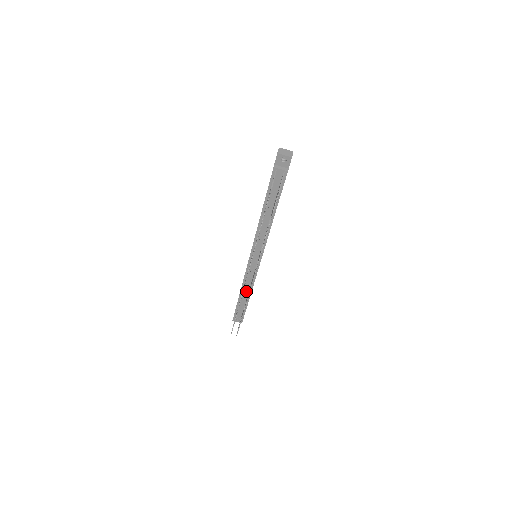
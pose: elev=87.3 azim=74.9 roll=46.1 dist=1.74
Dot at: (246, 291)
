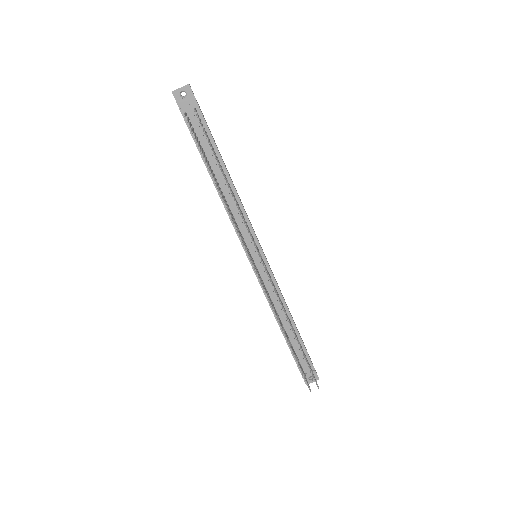
Dot at: (284, 319)
